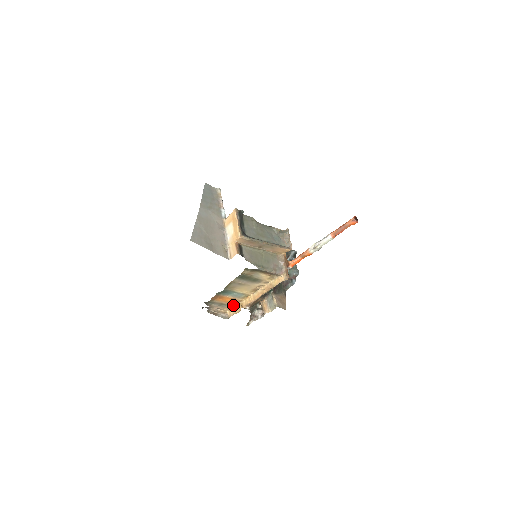
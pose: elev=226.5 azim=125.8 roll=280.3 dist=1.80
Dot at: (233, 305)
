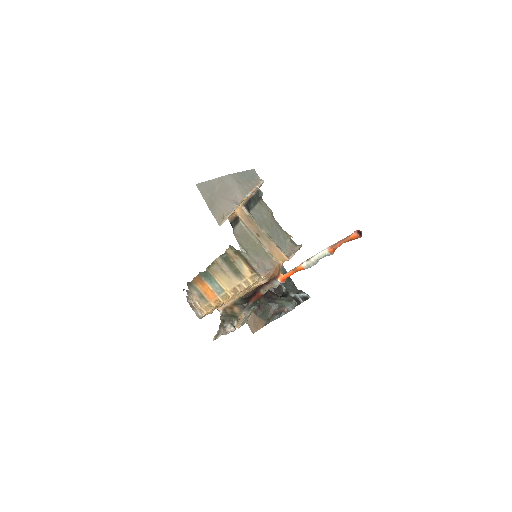
Dot at: (212, 305)
